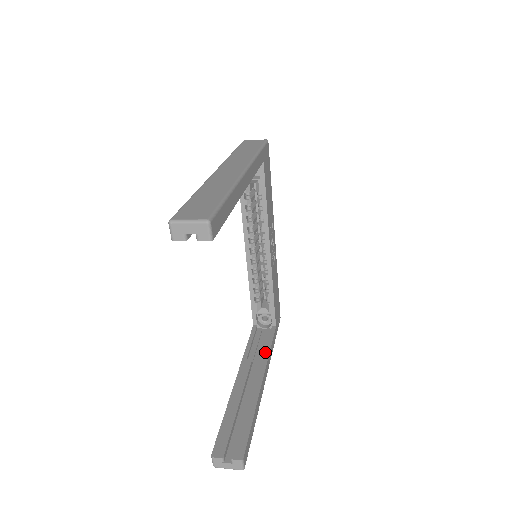
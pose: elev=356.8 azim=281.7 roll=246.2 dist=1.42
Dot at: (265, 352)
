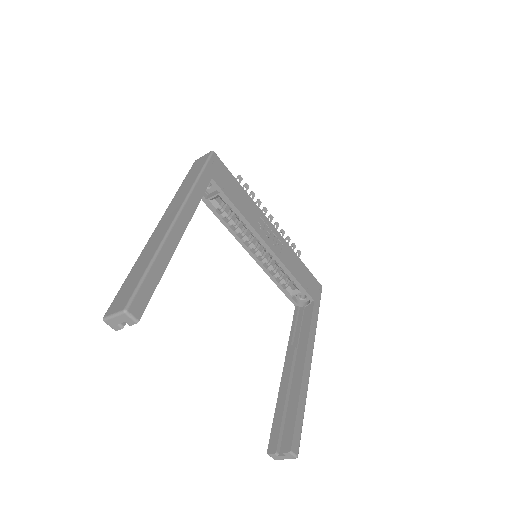
Dot at: (305, 333)
